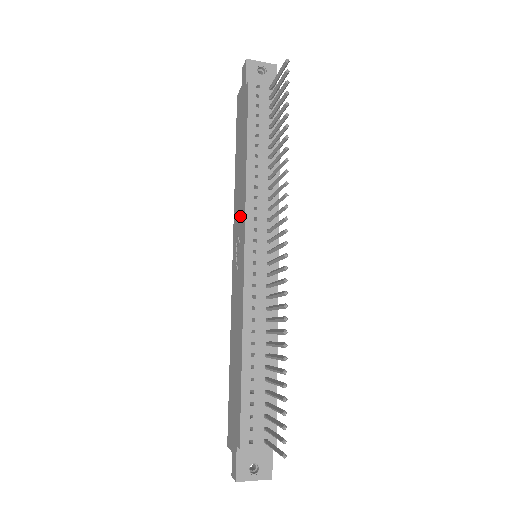
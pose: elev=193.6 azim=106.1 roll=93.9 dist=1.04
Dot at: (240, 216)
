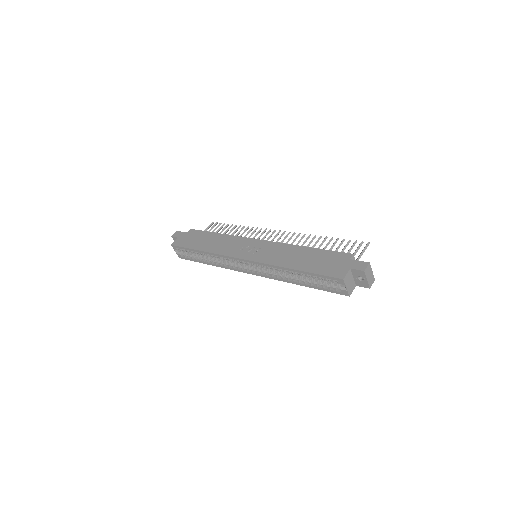
Dot at: (236, 244)
